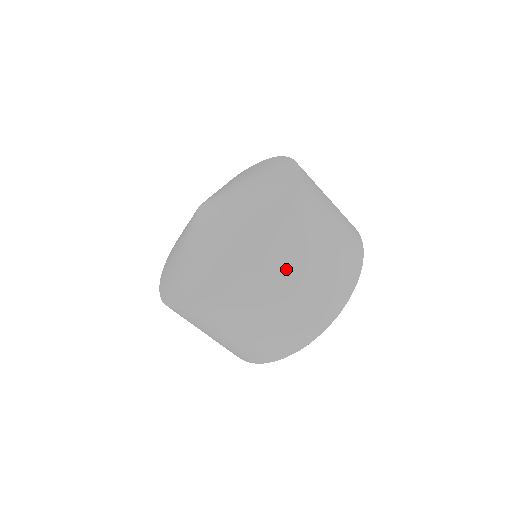
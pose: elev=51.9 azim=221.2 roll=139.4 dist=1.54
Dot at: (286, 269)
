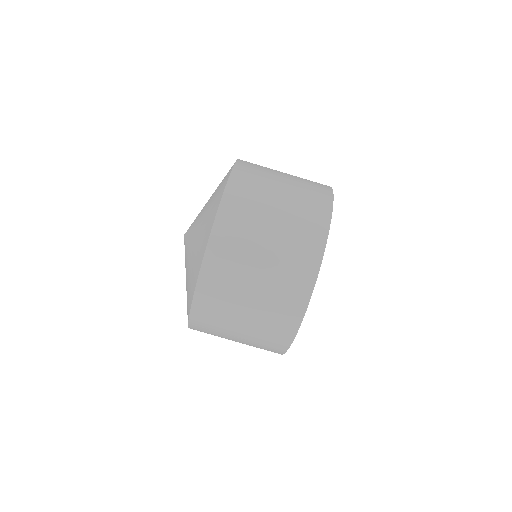
Dot at: (262, 169)
